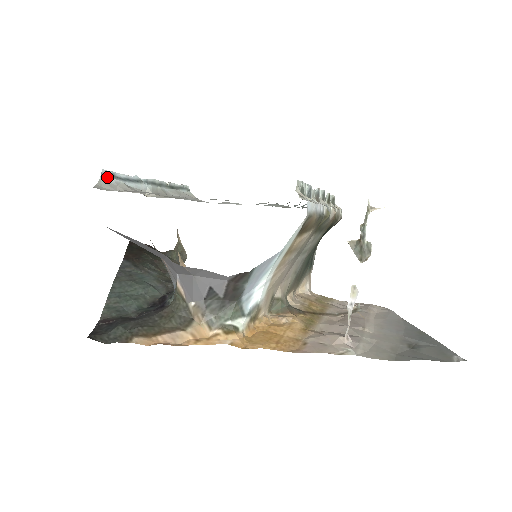
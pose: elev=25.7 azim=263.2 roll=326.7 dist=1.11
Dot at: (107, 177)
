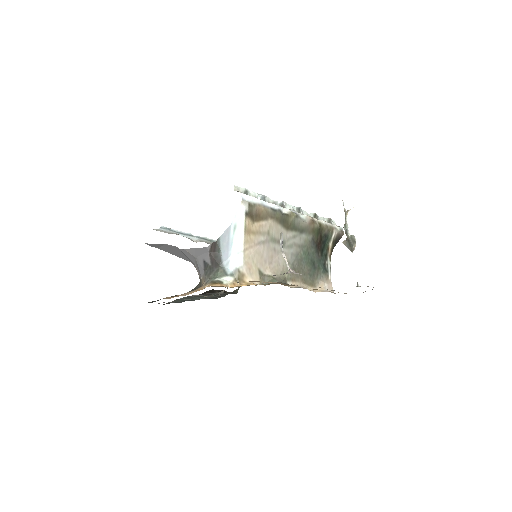
Dot at: (164, 229)
